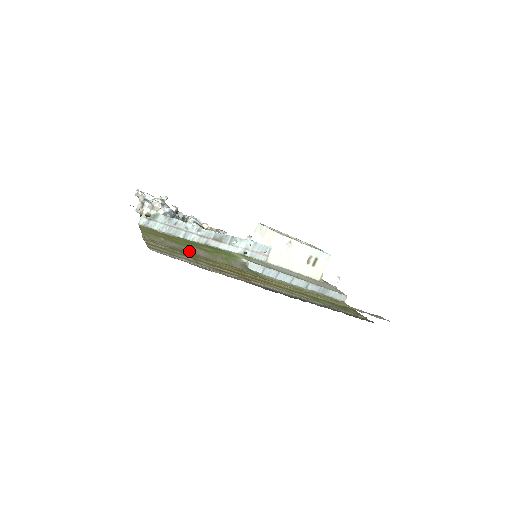
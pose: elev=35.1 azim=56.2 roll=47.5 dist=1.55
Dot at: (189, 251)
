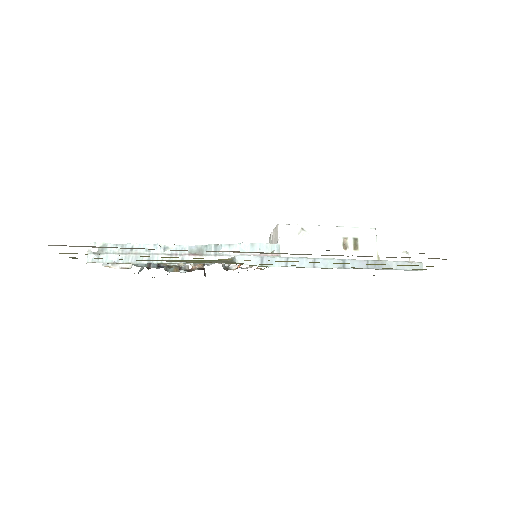
Dot at: (138, 260)
